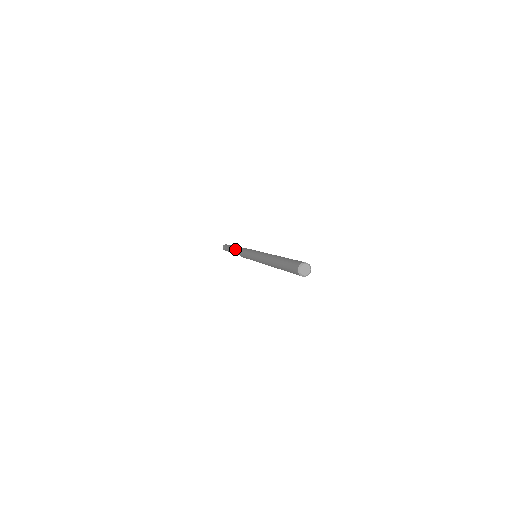
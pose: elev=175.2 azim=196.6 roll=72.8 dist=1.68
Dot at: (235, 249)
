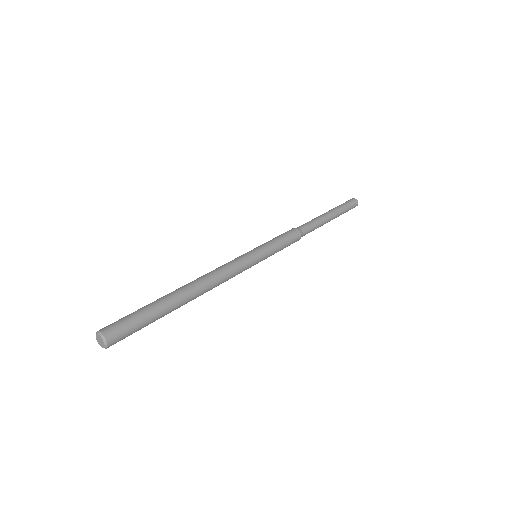
Dot at: occluded
